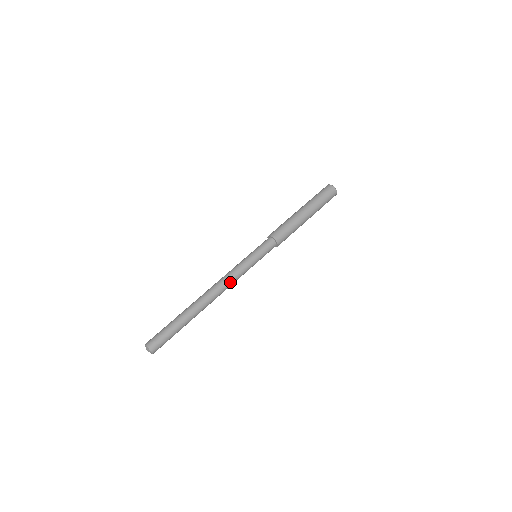
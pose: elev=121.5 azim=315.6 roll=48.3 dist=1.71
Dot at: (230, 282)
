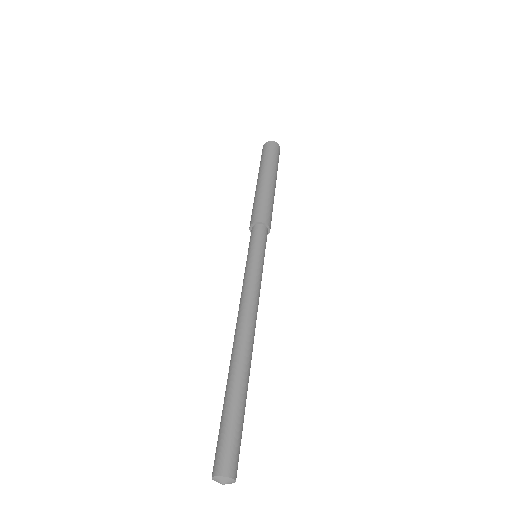
Dot at: (250, 301)
